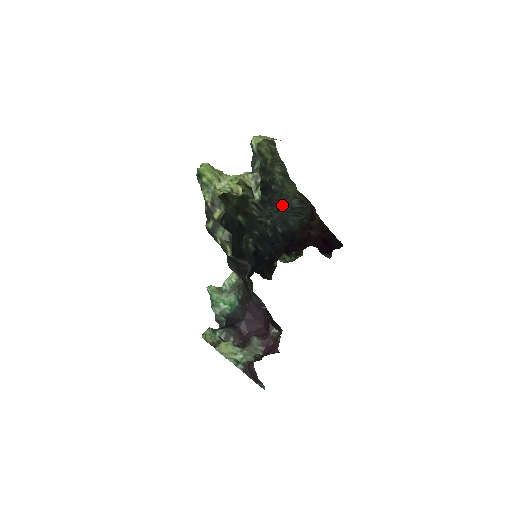
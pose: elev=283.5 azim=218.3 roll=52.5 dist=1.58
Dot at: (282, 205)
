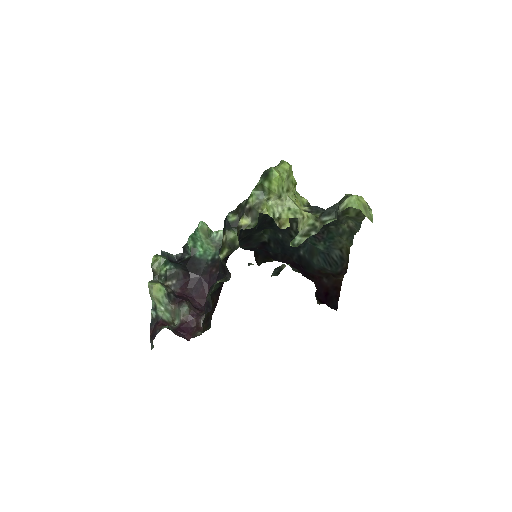
Dot at: (323, 245)
